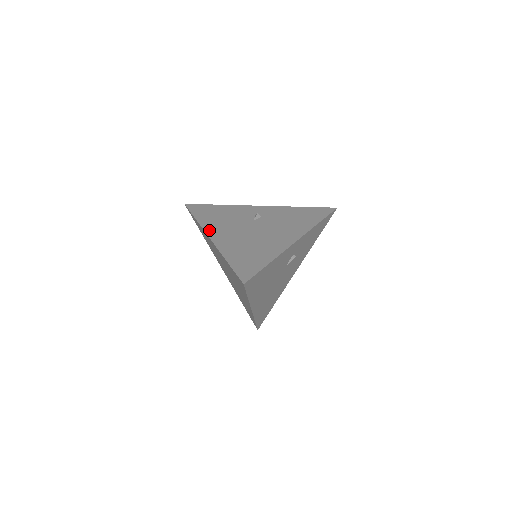
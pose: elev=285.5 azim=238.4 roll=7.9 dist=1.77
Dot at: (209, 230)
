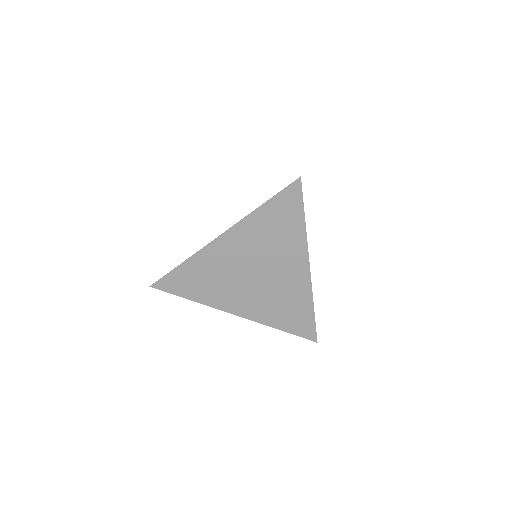
Dot at: (209, 243)
